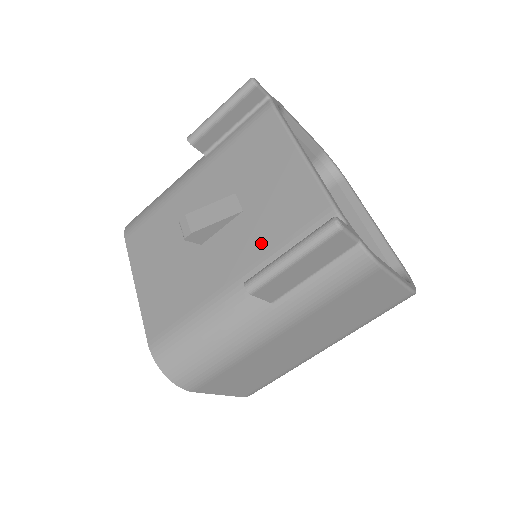
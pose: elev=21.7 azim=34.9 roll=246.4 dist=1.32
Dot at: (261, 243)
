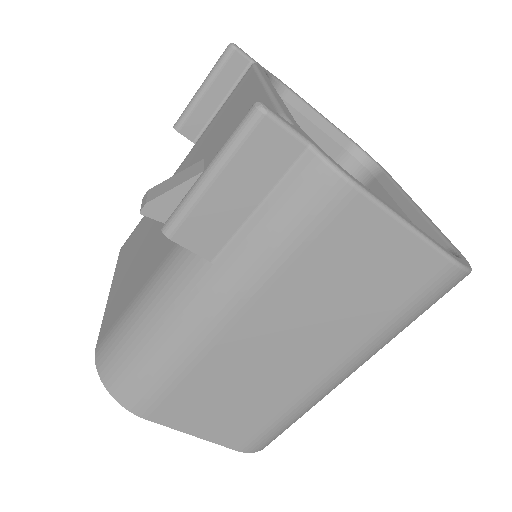
Dot at: occluded
